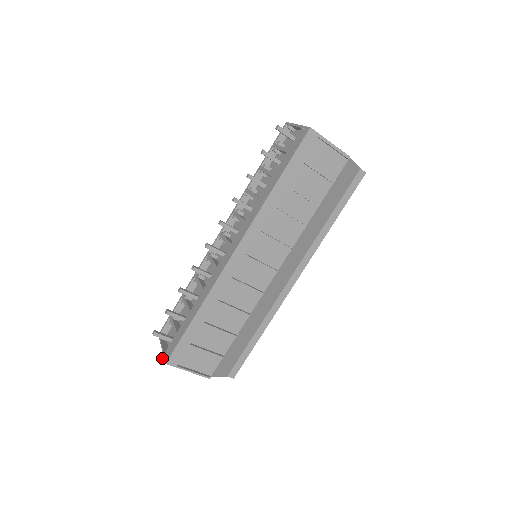
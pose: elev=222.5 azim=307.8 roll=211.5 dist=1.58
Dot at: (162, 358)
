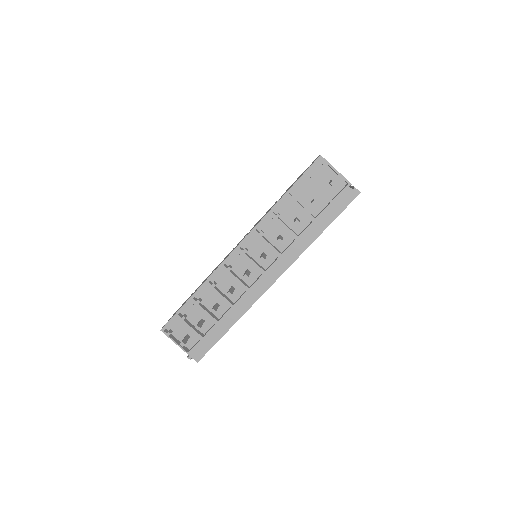
Dot at: (188, 357)
